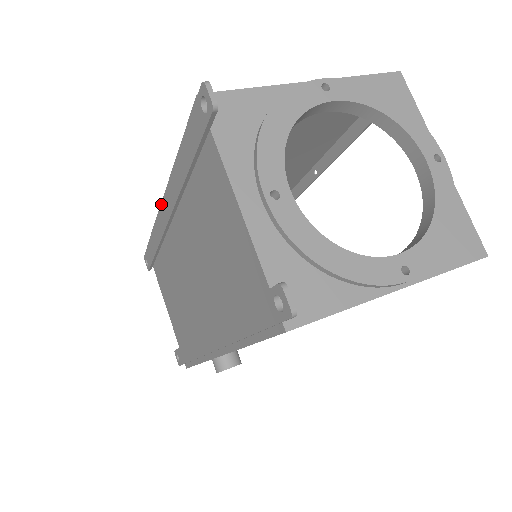
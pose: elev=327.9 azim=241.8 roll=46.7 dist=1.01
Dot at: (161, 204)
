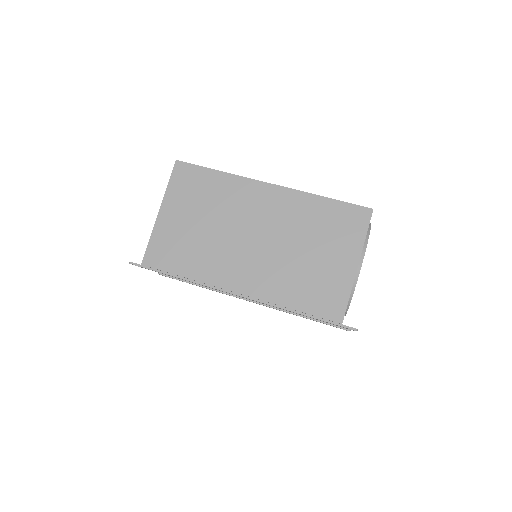
Dot at: occluded
